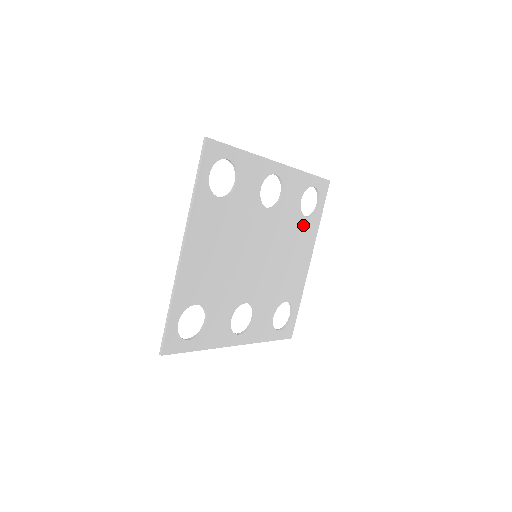
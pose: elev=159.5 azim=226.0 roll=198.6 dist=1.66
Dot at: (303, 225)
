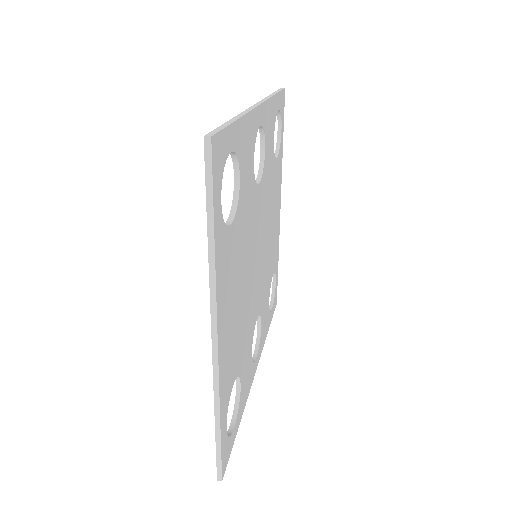
Dot at: (275, 171)
